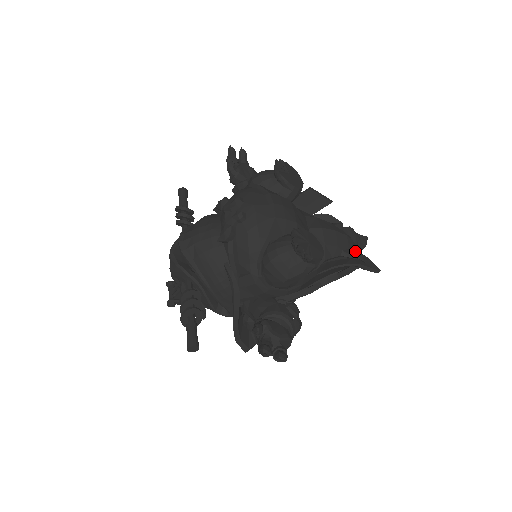
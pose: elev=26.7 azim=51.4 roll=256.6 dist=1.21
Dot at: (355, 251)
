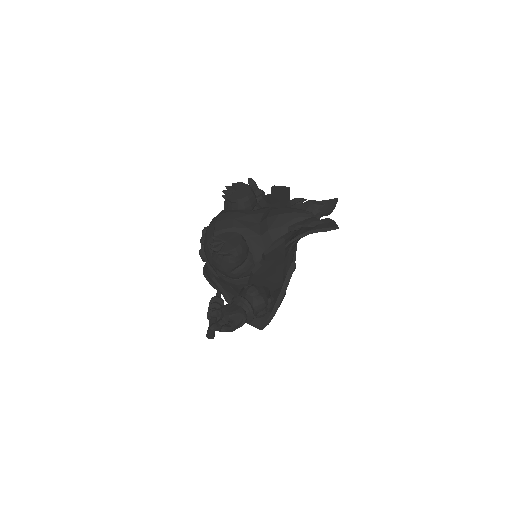
Dot at: (304, 221)
